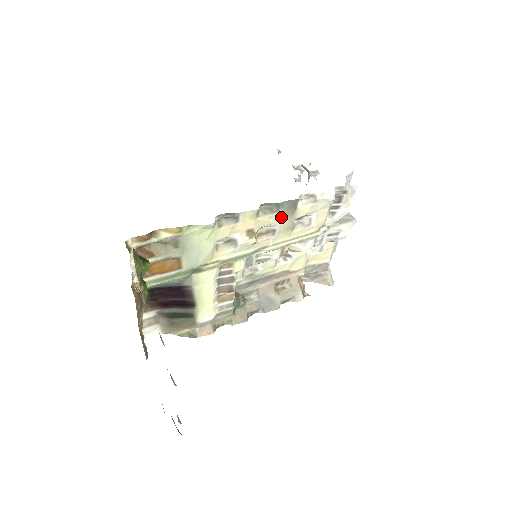
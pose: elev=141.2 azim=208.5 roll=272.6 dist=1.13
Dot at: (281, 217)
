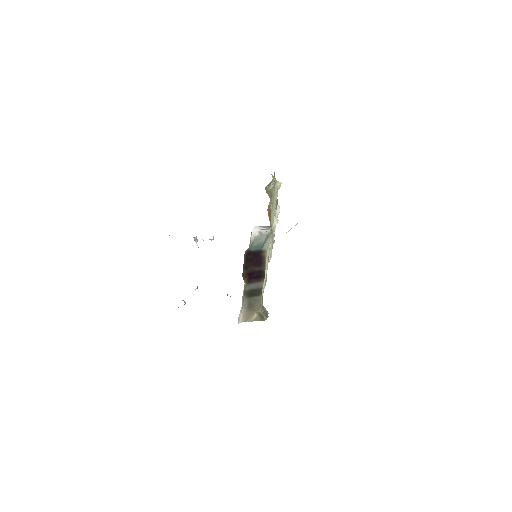
Dot at: occluded
